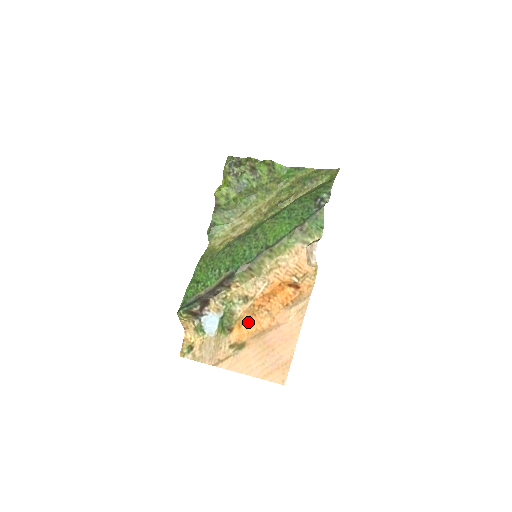
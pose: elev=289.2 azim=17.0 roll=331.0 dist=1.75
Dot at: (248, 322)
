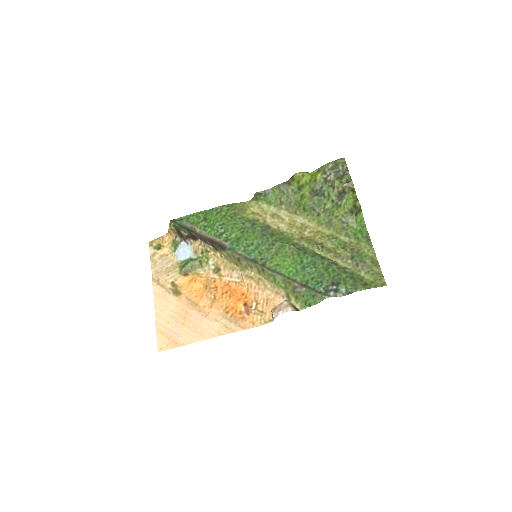
Dot at: (198, 286)
